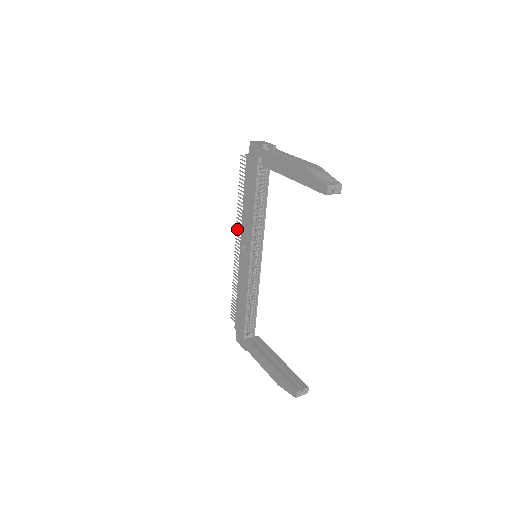
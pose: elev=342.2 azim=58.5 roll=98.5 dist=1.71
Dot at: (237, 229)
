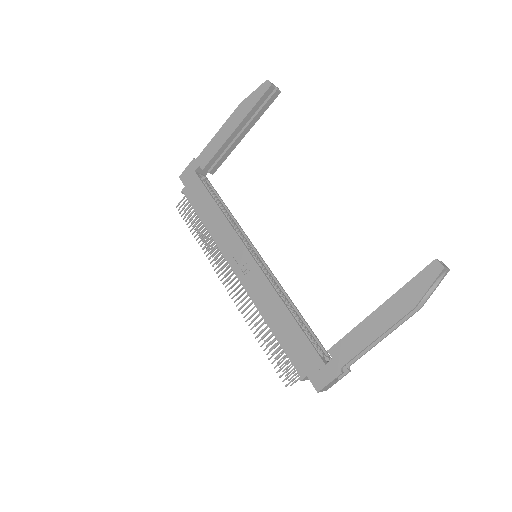
Dot at: (216, 267)
